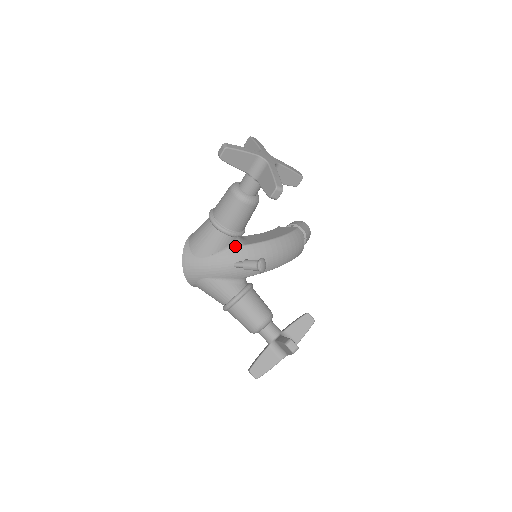
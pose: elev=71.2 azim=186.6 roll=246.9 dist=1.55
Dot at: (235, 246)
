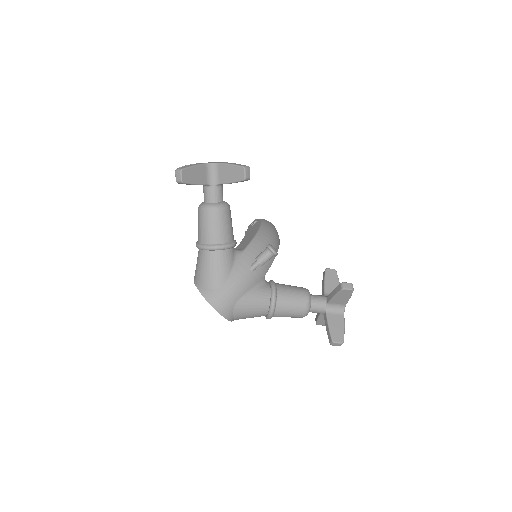
Dot at: (238, 256)
